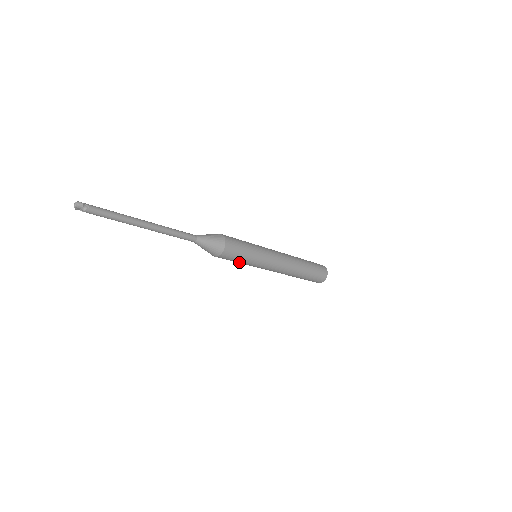
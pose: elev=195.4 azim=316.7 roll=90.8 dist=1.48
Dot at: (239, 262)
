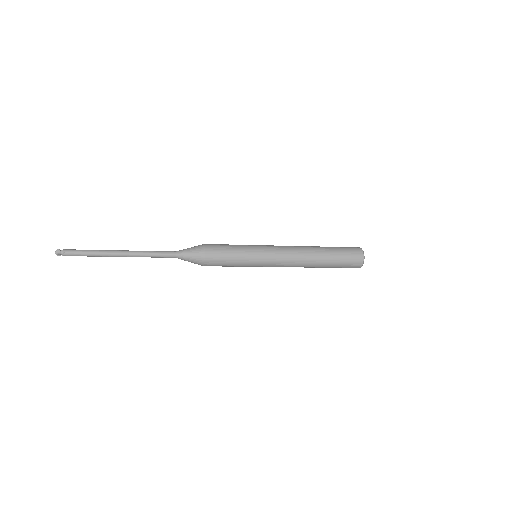
Dot at: (233, 266)
